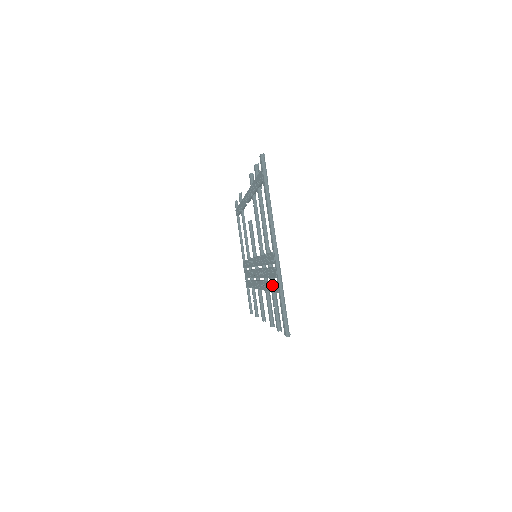
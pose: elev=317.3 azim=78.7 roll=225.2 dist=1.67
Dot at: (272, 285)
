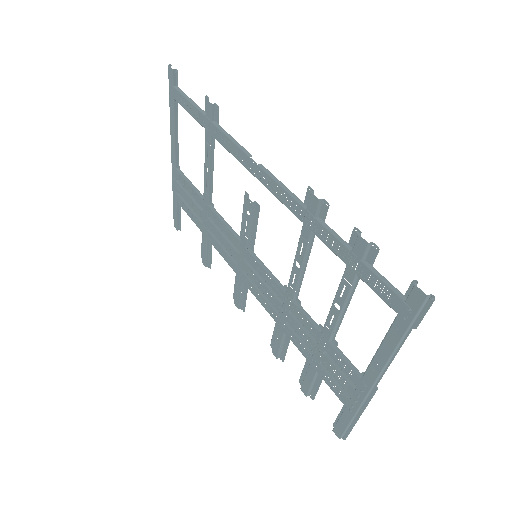
Dot at: (324, 374)
